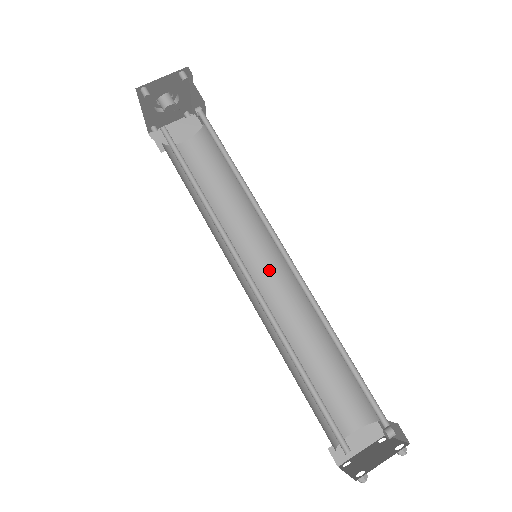
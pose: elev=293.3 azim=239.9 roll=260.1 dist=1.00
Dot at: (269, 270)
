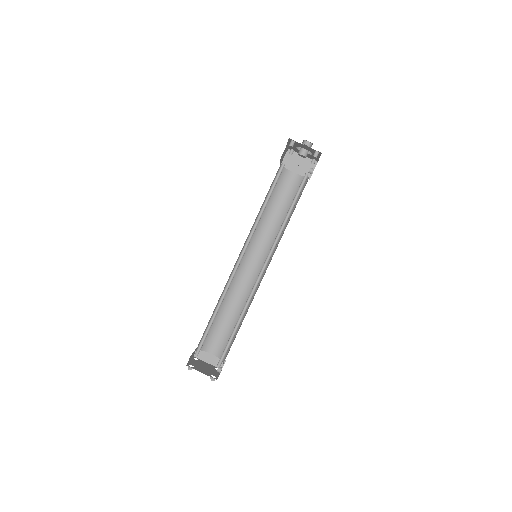
Dot at: (258, 265)
